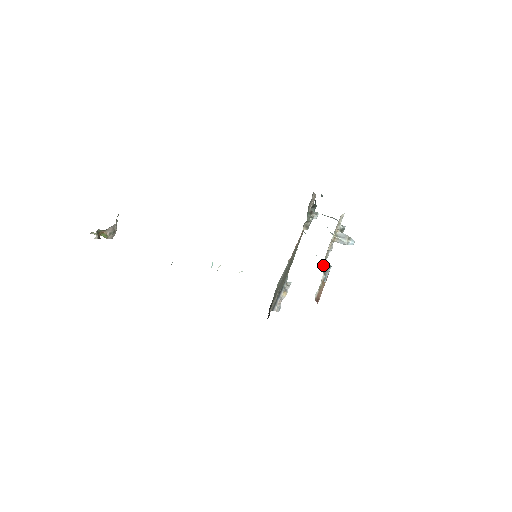
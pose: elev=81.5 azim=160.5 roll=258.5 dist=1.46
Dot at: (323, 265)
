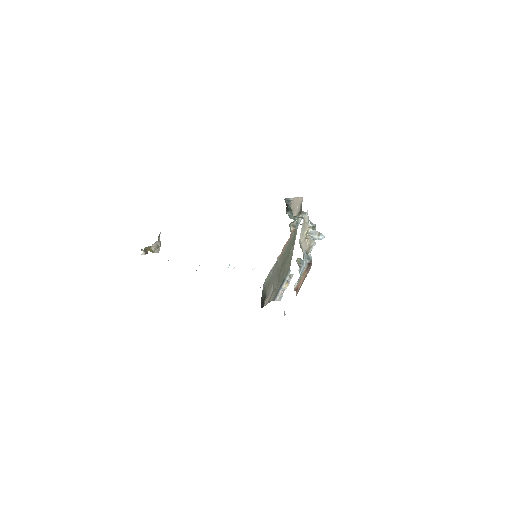
Dot at: (297, 260)
